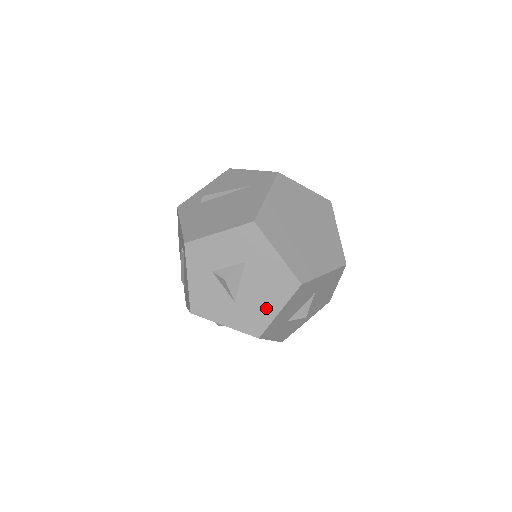
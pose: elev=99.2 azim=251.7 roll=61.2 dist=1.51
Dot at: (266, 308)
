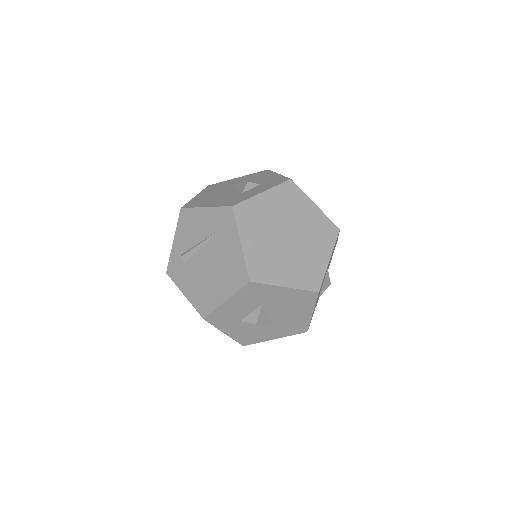
Dot at: (300, 317)
